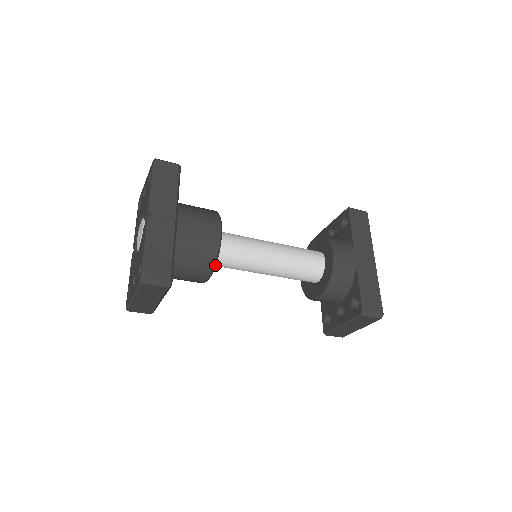
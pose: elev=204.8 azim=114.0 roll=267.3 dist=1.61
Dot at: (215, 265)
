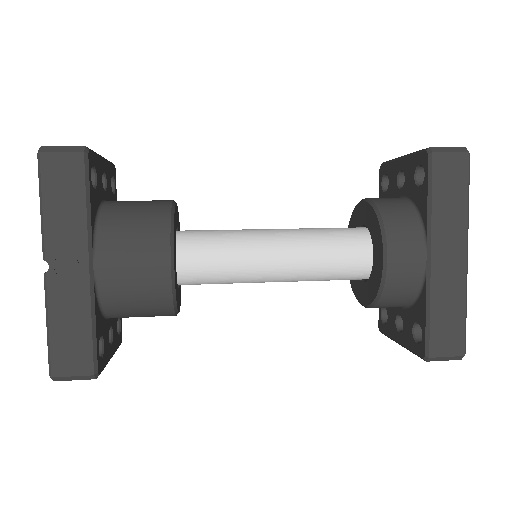
Dot at: (176, 309)
